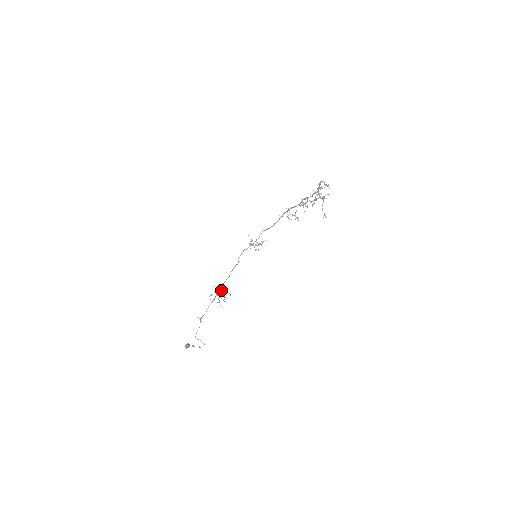
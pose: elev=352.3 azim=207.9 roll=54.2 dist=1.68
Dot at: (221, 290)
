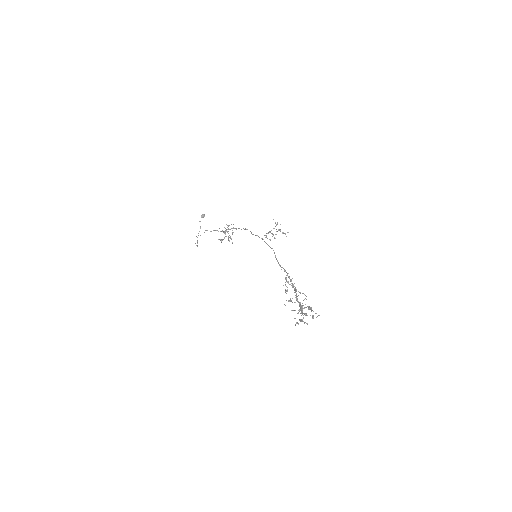
Dot at: (228, 233)
